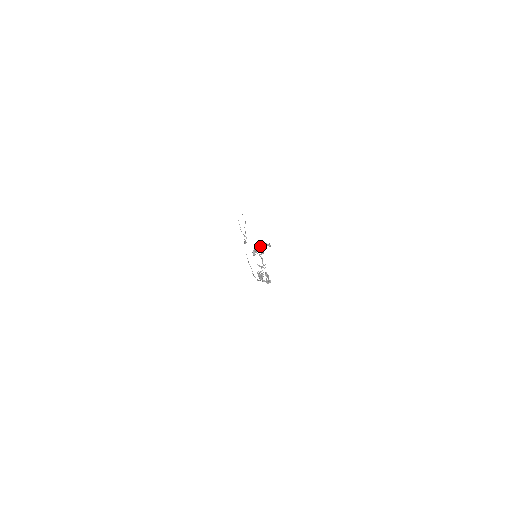
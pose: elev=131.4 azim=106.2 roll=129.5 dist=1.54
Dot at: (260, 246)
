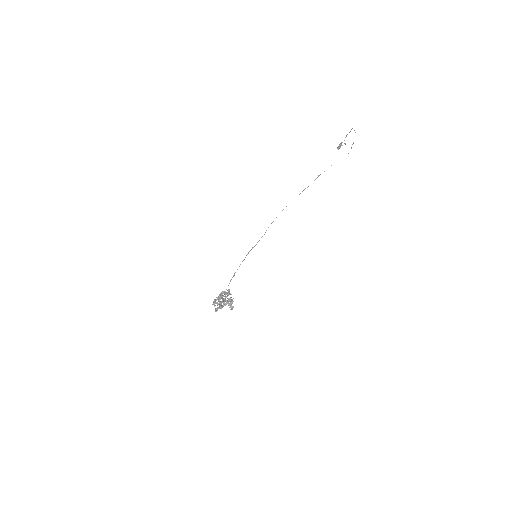
Dot at: (226, 300)
